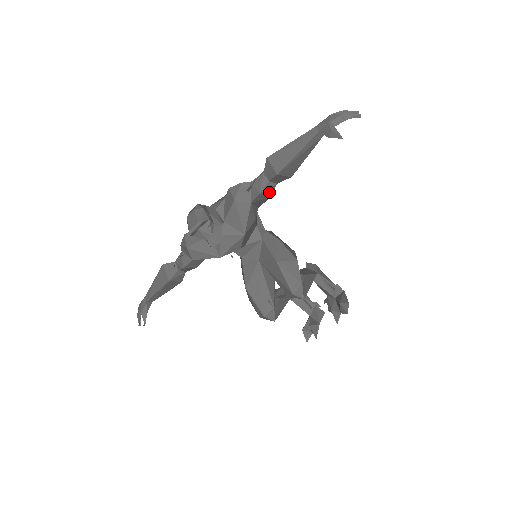
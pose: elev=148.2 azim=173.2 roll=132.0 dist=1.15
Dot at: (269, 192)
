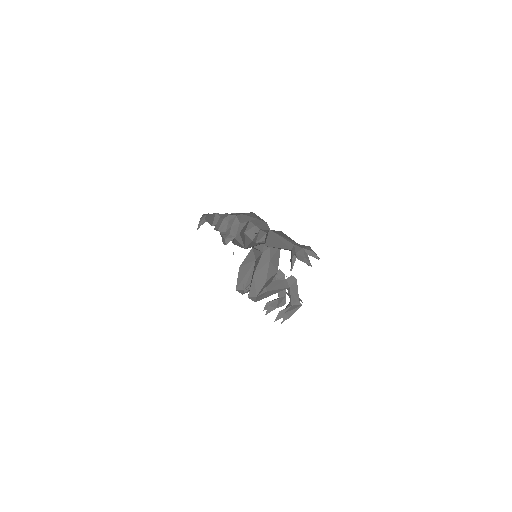
Dot at: occluded
